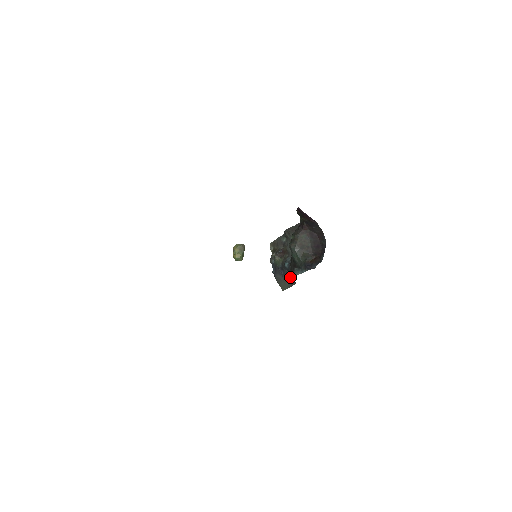
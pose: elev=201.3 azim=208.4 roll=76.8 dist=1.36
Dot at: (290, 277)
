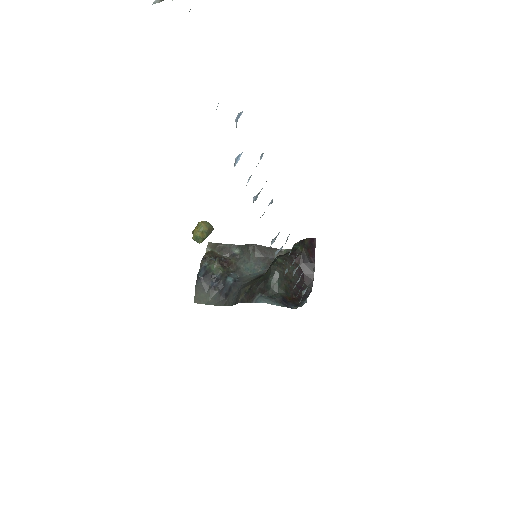
Dot at: (242, 298)
